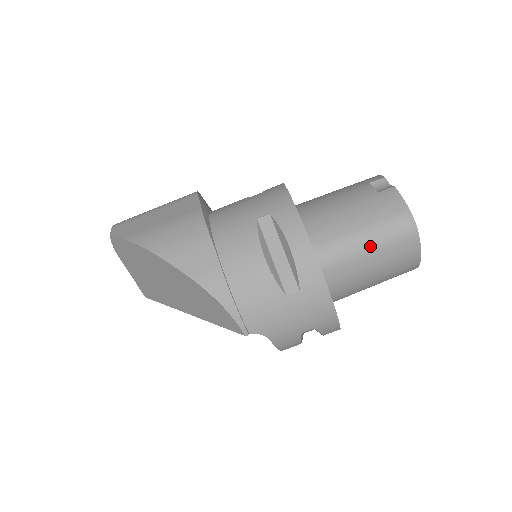
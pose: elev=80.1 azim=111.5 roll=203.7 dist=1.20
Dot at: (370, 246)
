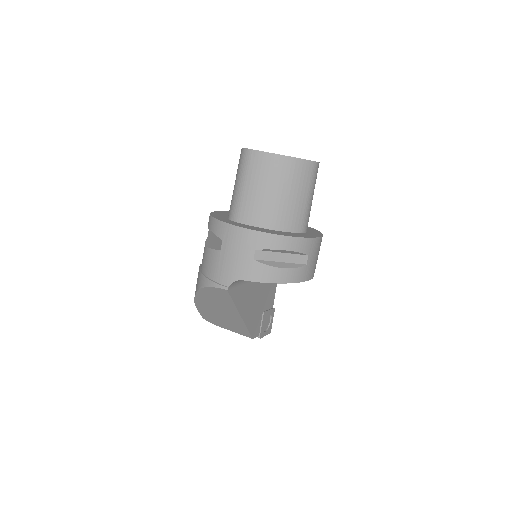
Dot at: (241, 184)
